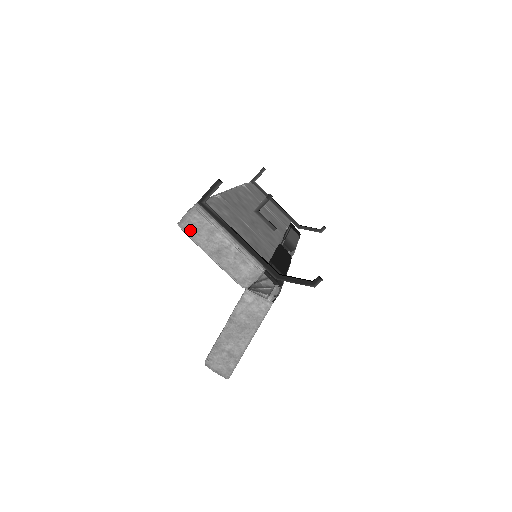
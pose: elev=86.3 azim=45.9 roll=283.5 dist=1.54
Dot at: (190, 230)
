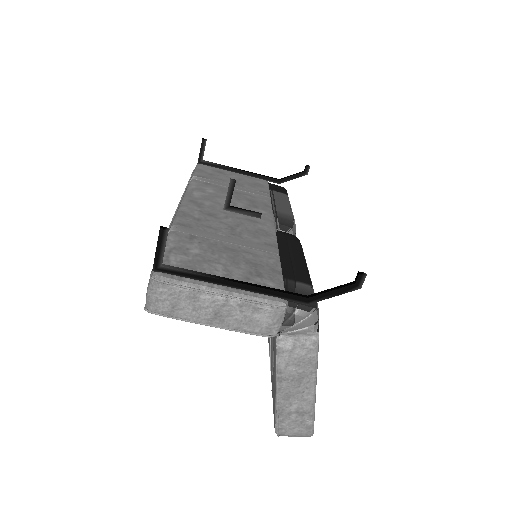
Dot at: (165, 310)
